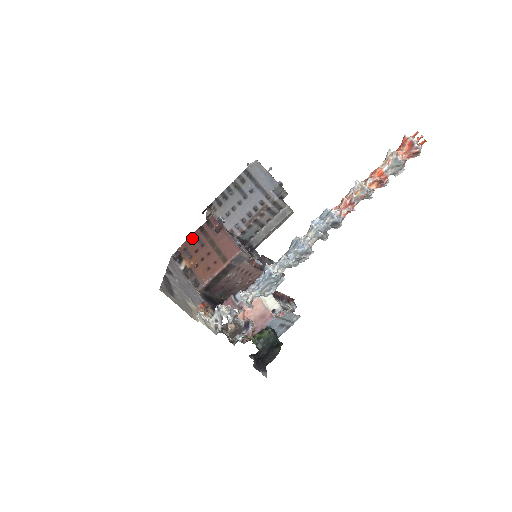
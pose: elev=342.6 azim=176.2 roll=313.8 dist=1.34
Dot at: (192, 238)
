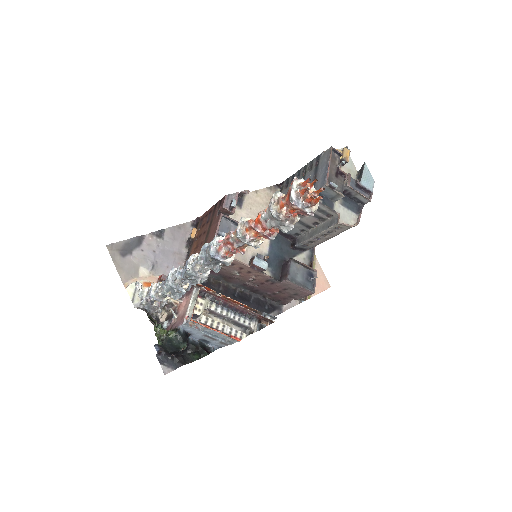
Dot at: (209, 211)
